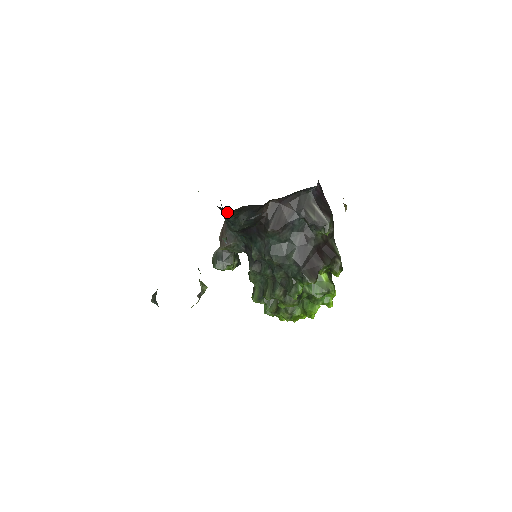
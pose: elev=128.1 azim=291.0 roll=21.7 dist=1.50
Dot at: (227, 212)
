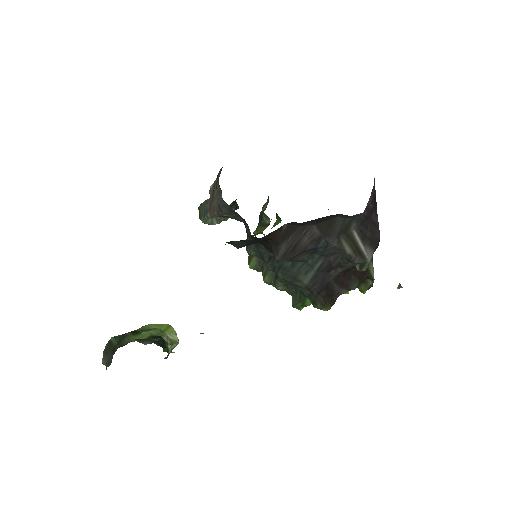
Dot at: occluded
